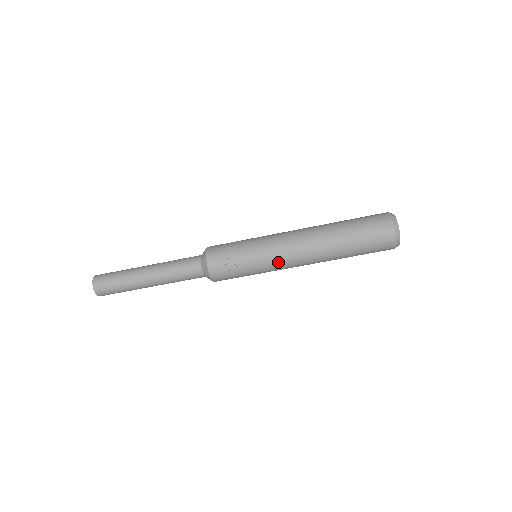
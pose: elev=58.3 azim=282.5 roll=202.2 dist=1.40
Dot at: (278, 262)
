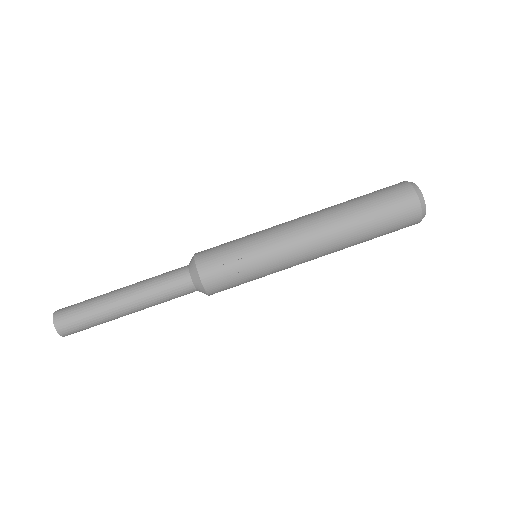
Dot at: (286, 259)
